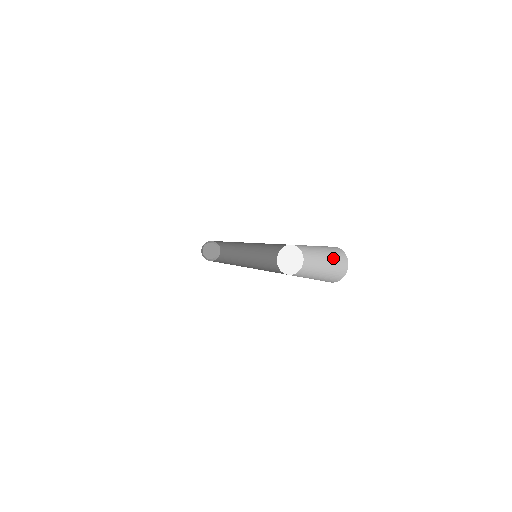
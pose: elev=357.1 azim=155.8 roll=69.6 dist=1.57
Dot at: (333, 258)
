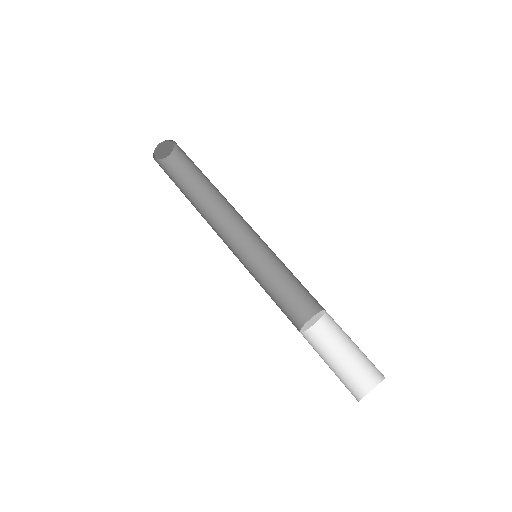
Dot at: (364, 361)
